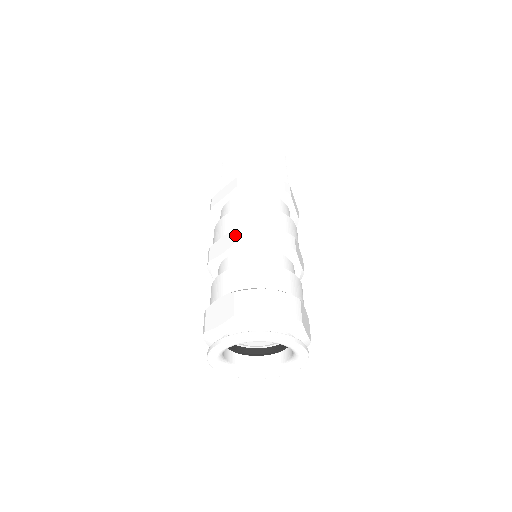
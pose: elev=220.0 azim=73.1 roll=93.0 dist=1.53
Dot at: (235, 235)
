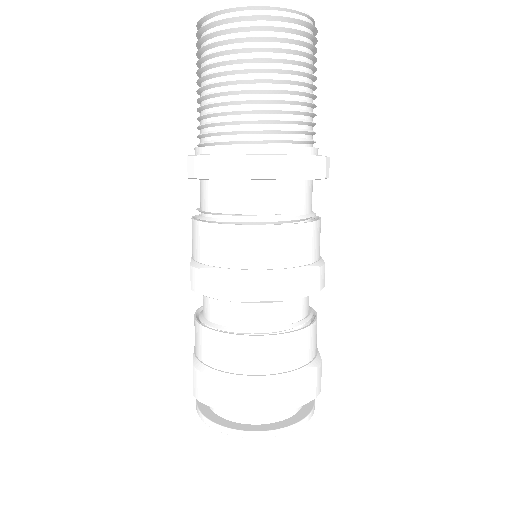
Dot at: (254, 288)
